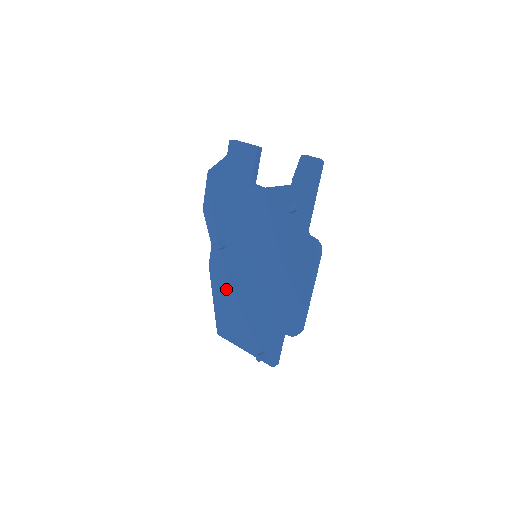
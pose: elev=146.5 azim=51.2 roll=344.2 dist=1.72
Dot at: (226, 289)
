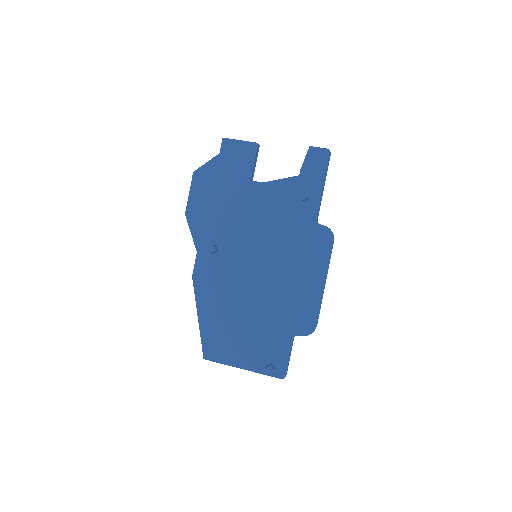
Dot at: (217, 300)
